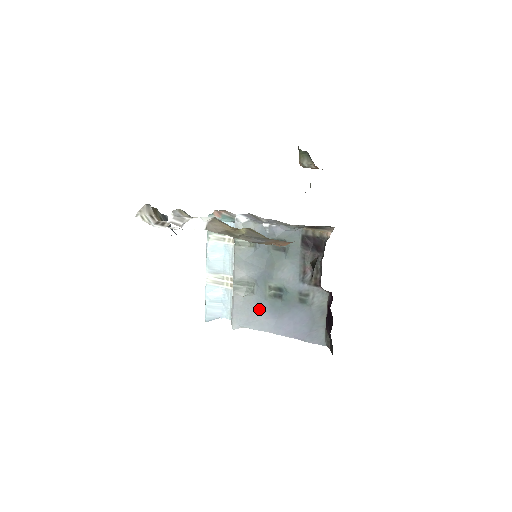
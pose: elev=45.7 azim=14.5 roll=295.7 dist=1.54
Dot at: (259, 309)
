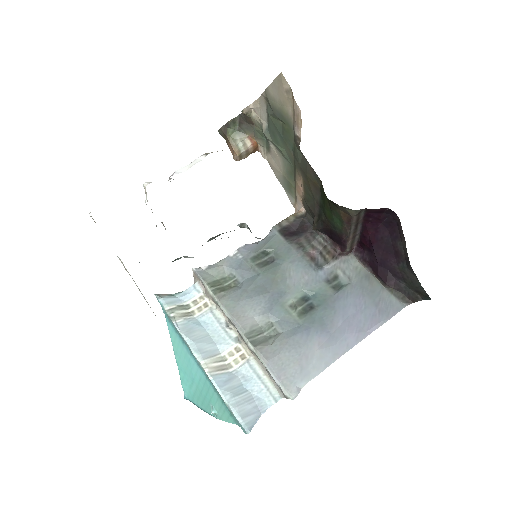
Dot at: (302, 340)
